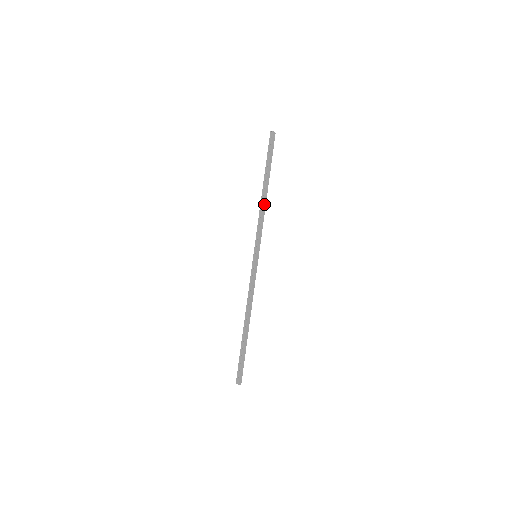
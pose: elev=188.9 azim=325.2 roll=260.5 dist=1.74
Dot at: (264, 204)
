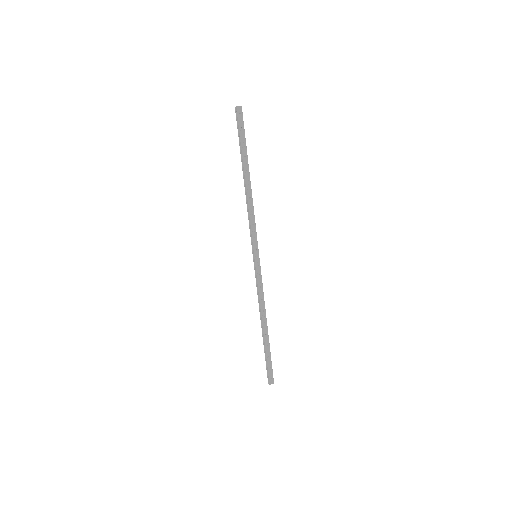
Dot at: (250, 197)
